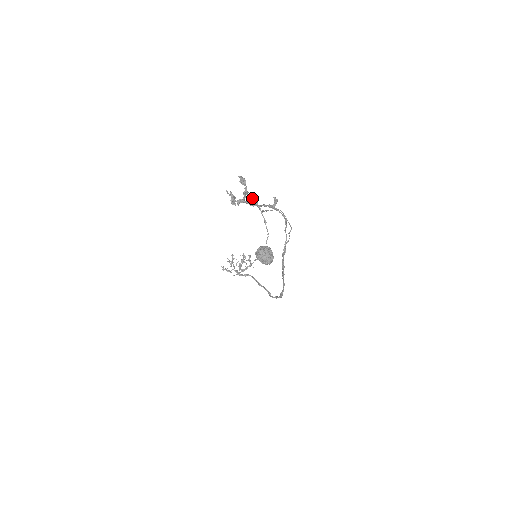
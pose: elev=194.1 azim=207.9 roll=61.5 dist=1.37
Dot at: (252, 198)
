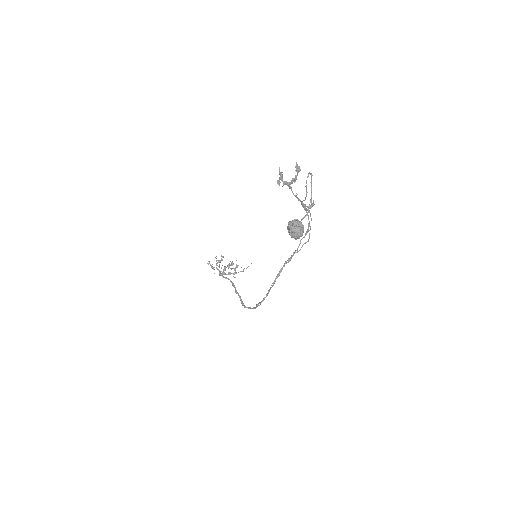
Dot at: occluded
